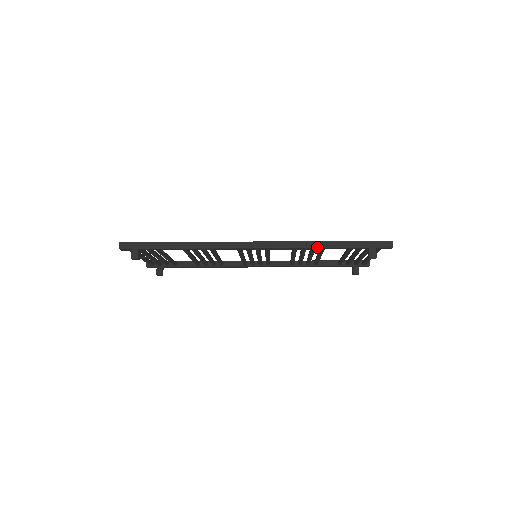
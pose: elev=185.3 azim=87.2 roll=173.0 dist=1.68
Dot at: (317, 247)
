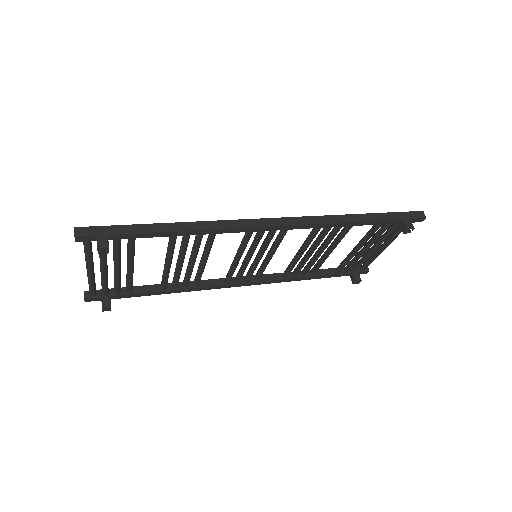
Dot at: (349, 221)
